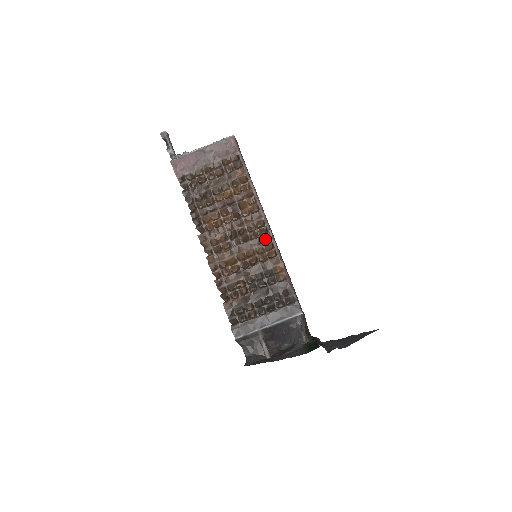
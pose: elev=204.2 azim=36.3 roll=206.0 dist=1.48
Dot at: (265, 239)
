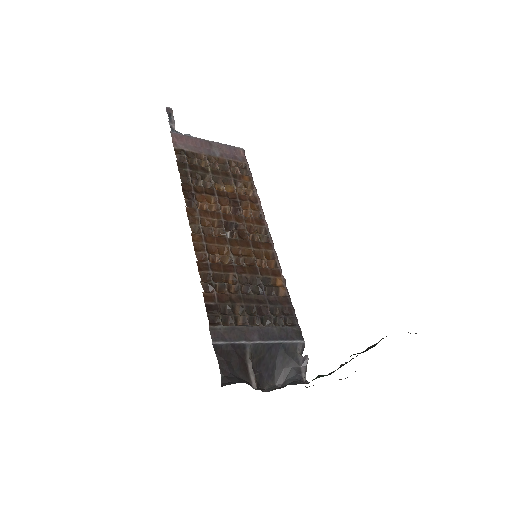
Dot at: (266, 246)
